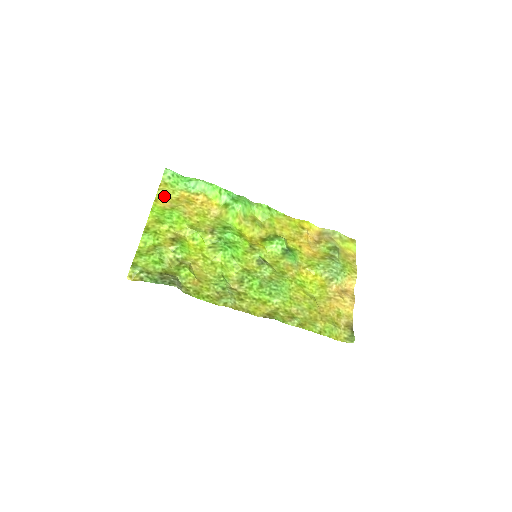
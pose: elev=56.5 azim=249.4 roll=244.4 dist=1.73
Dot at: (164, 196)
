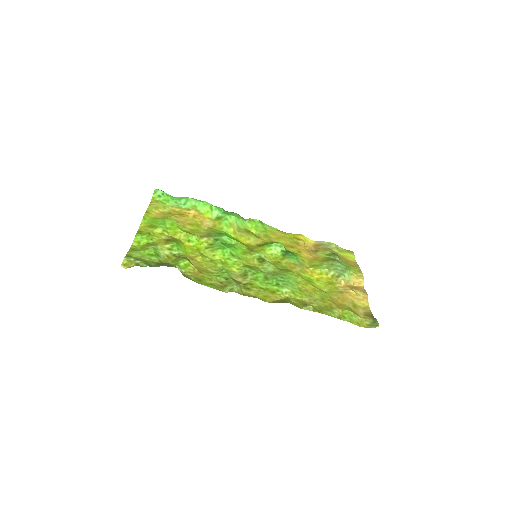
Dot at: (155, 210)
